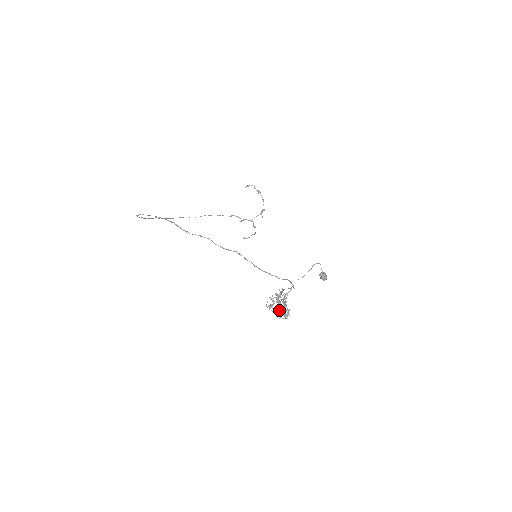
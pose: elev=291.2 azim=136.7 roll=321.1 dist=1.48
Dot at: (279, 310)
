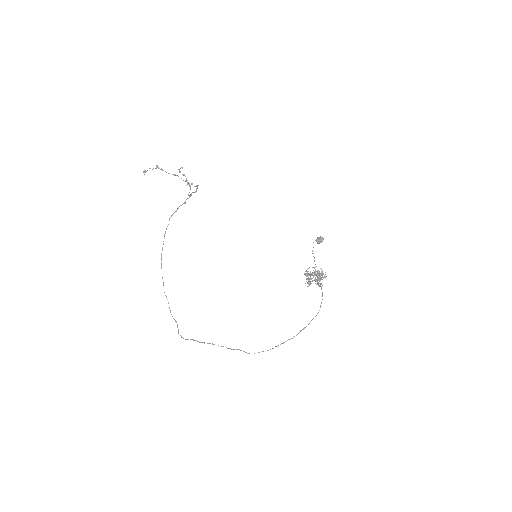
Dot at: occluded
